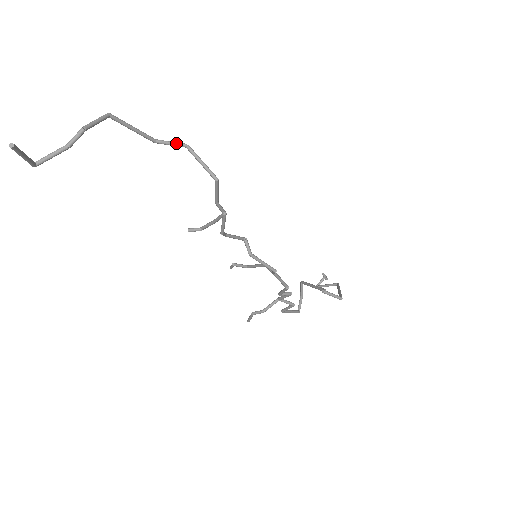
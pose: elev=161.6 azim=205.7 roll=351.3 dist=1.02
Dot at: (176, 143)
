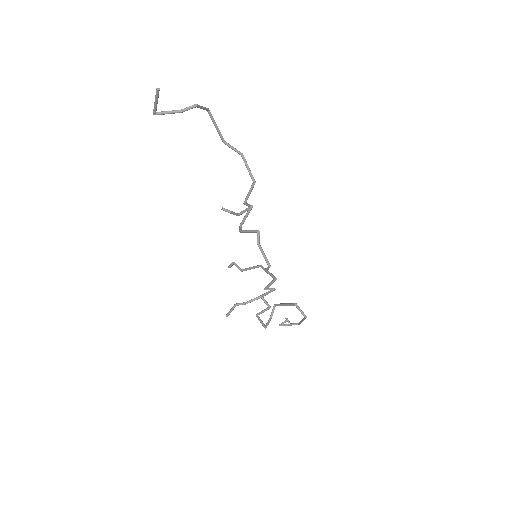
Dot at: occluded
